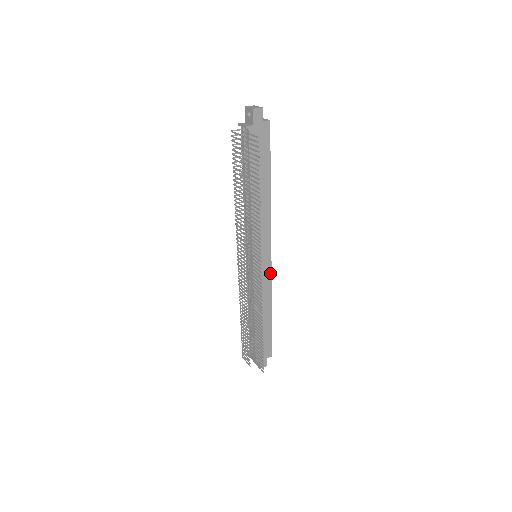
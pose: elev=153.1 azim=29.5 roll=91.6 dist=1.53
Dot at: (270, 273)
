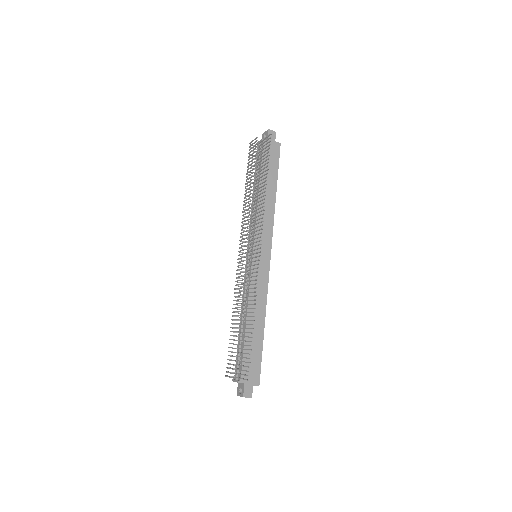
Dot at: (267, 277)
